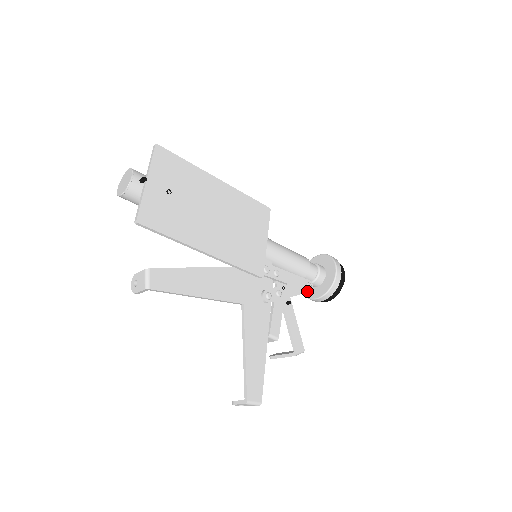
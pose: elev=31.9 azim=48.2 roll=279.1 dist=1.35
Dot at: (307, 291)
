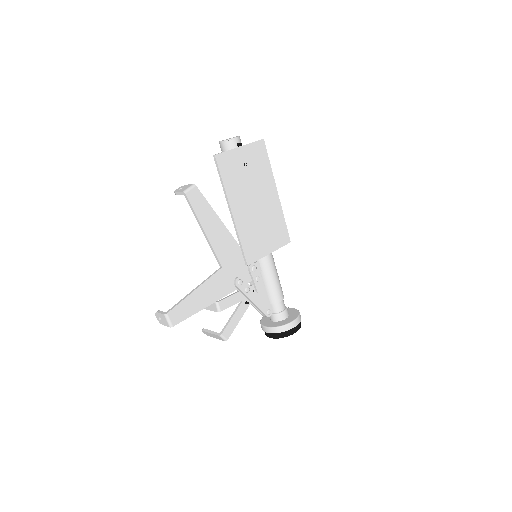
Dot at: (265, 313)
